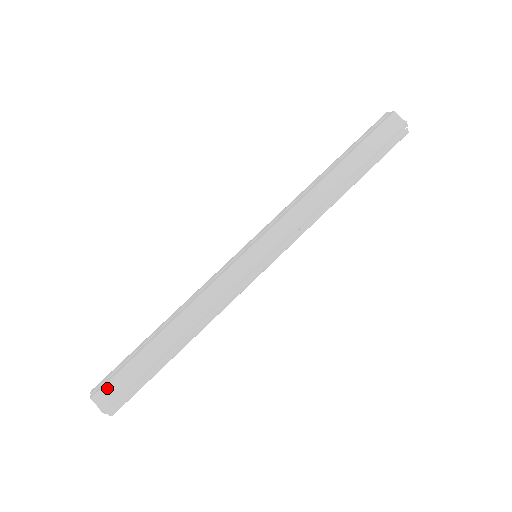
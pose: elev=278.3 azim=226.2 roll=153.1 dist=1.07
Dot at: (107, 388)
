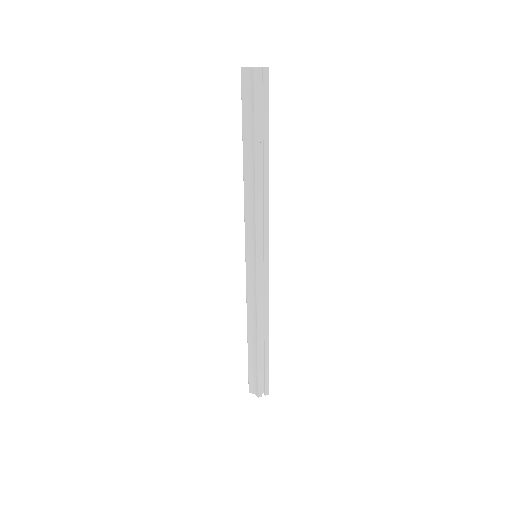
Dot at: (251, 383)
